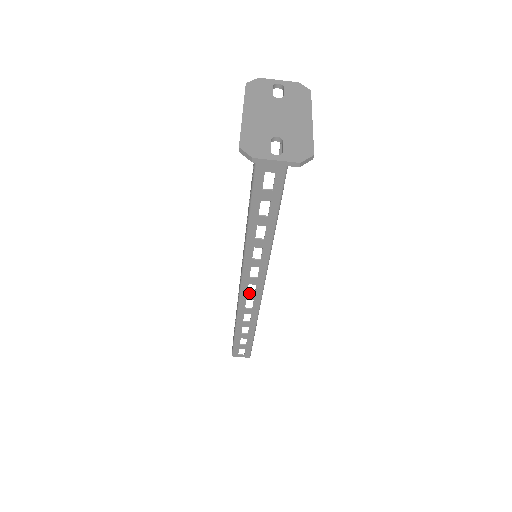
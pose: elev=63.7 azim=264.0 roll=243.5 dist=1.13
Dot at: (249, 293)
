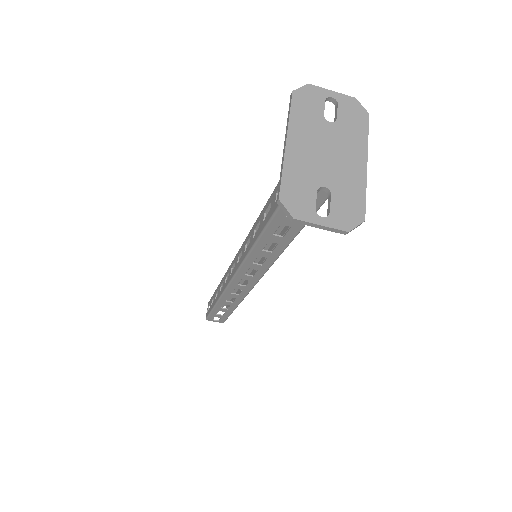
Dot at: (240, 284)
